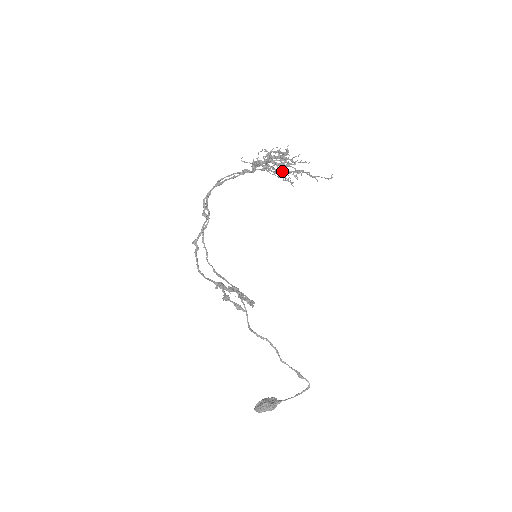
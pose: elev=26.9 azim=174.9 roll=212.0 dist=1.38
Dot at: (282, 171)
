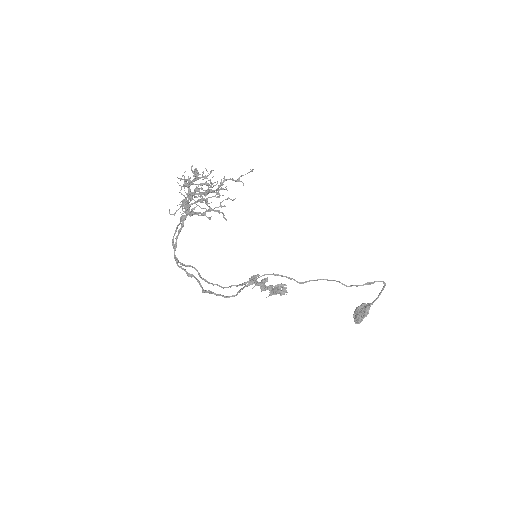
Dot at: occluded
